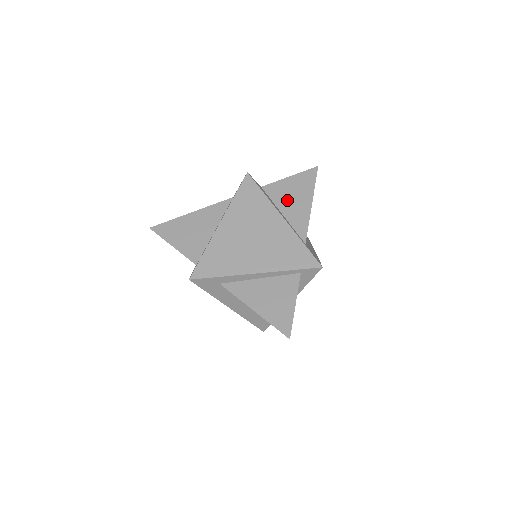
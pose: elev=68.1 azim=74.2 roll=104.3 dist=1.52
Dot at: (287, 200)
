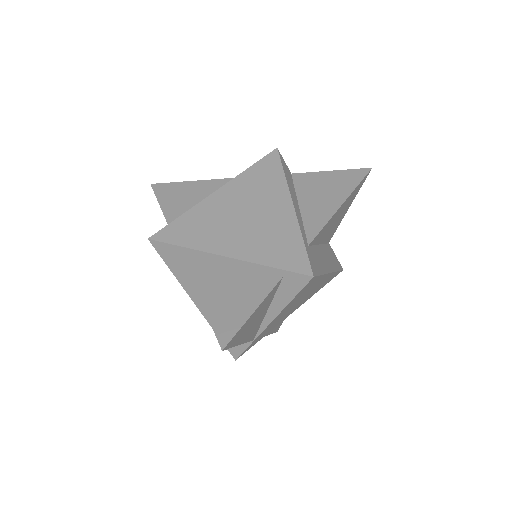
Dot at: (313, 193)
